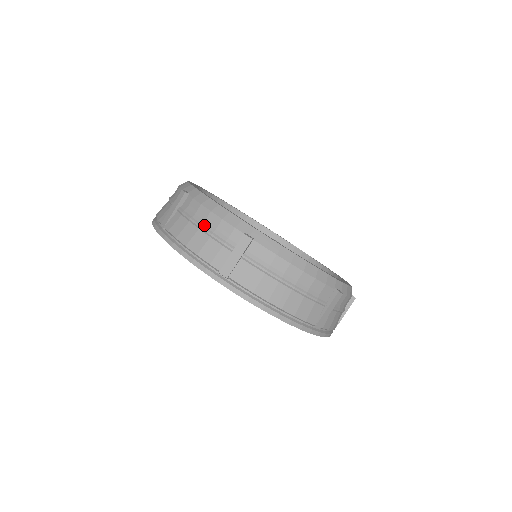
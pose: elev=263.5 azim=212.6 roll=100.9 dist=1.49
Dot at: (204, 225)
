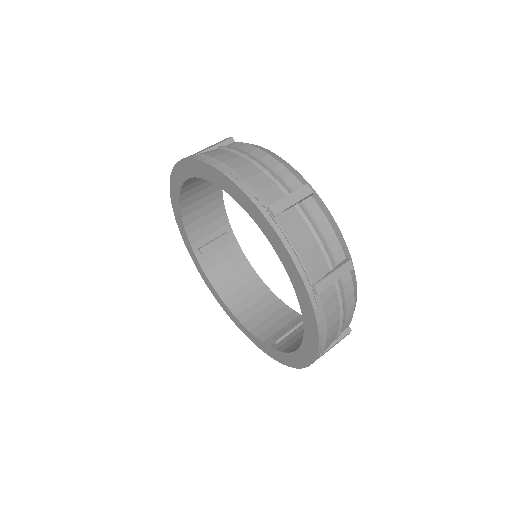
Dot at: occluded
